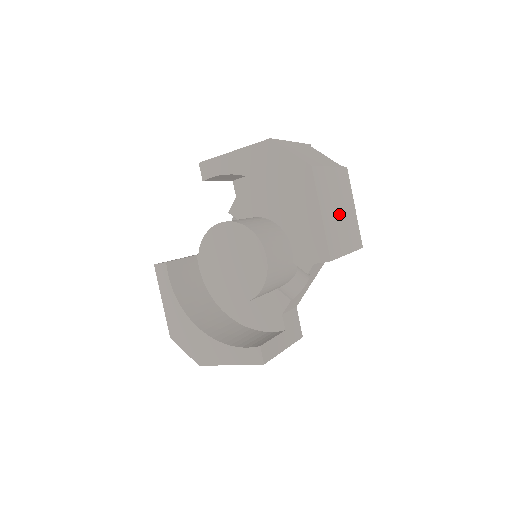
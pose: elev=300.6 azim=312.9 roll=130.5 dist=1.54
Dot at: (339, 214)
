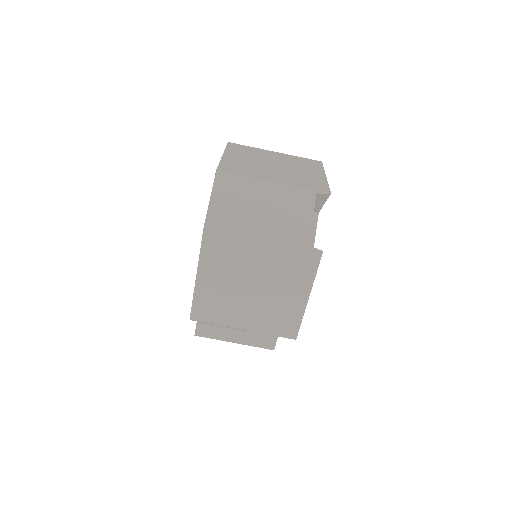
Dot at: (249, 290)
